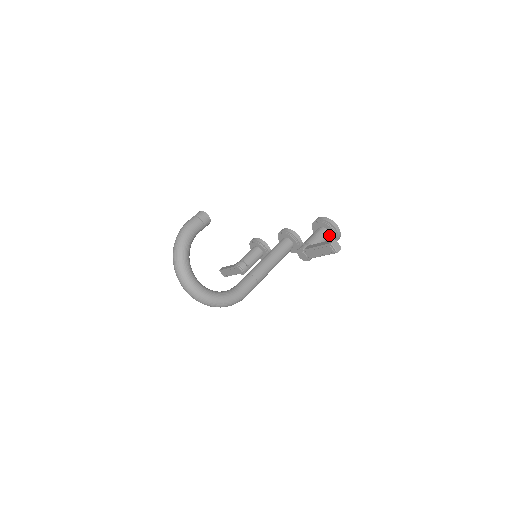
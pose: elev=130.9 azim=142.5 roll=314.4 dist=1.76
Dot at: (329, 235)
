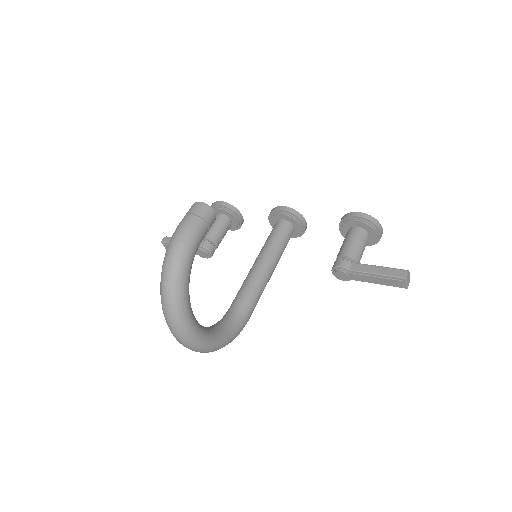
Dot at: (368, 239)
